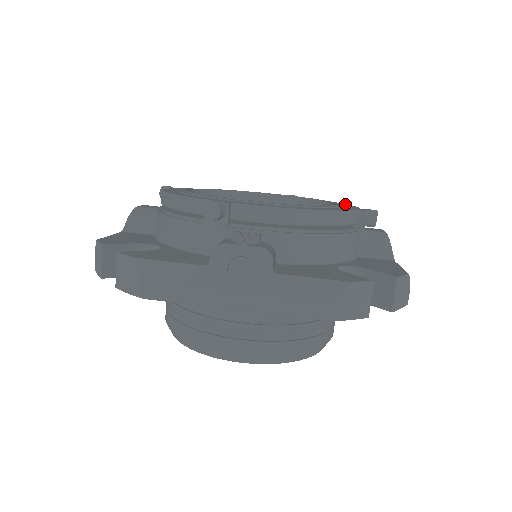
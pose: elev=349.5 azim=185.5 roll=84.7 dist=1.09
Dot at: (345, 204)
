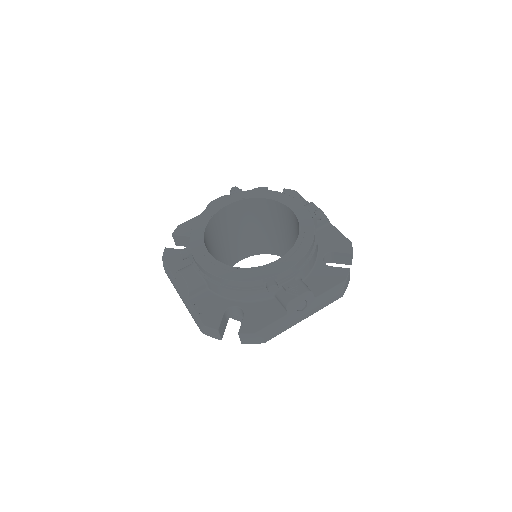
Dot at: (286, 196)
